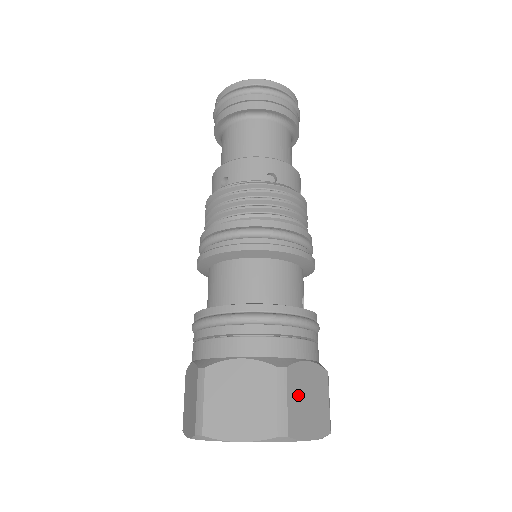
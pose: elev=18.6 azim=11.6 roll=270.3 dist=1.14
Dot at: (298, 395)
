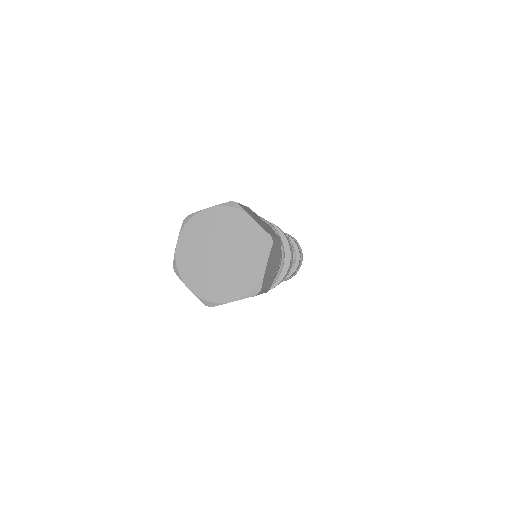
Dot at: (276, 255)
